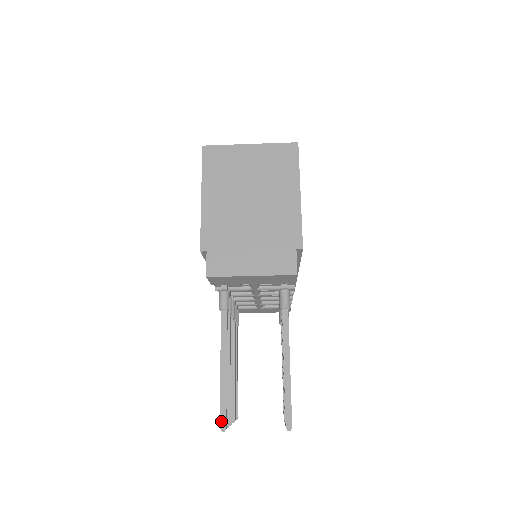
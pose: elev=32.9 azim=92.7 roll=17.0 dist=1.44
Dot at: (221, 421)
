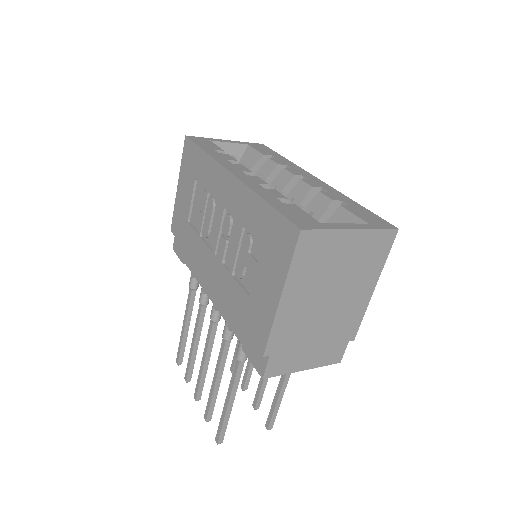
Dot at: (219, 440)
